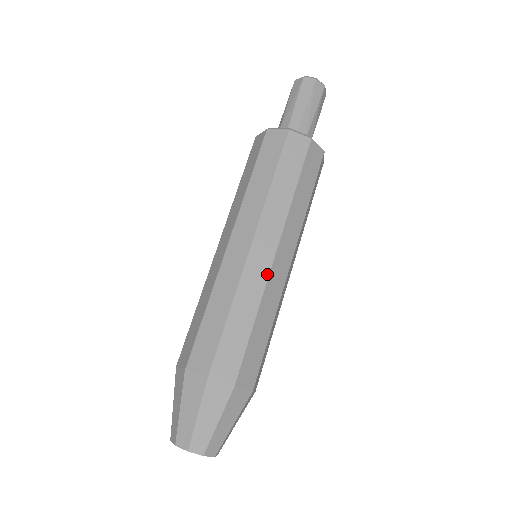
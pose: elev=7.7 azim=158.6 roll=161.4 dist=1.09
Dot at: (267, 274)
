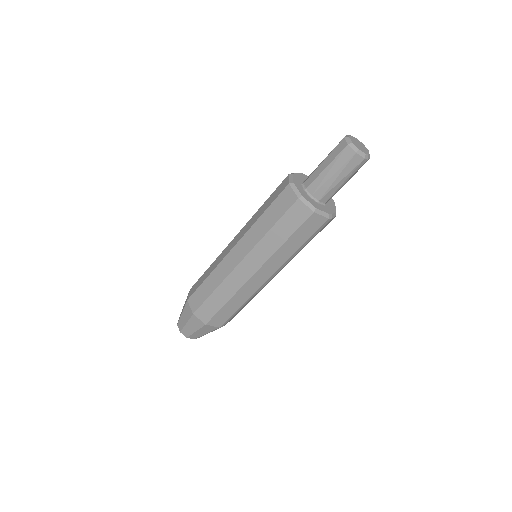
Dot at: (230, 271)
